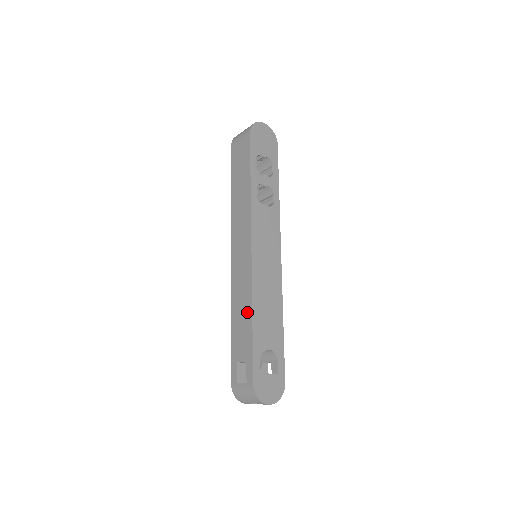
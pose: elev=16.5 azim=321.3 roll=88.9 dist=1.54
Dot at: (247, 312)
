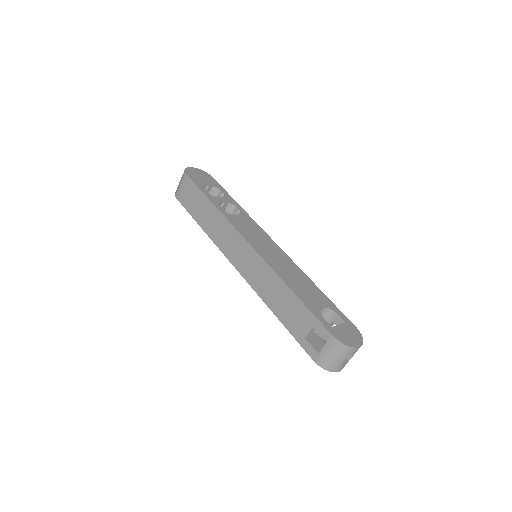
Dot at: (283, 291)
